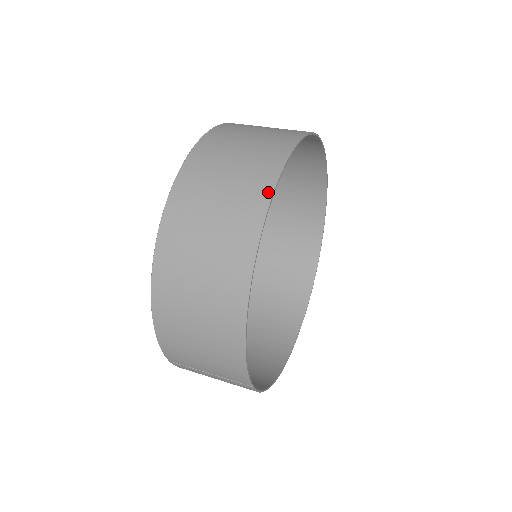
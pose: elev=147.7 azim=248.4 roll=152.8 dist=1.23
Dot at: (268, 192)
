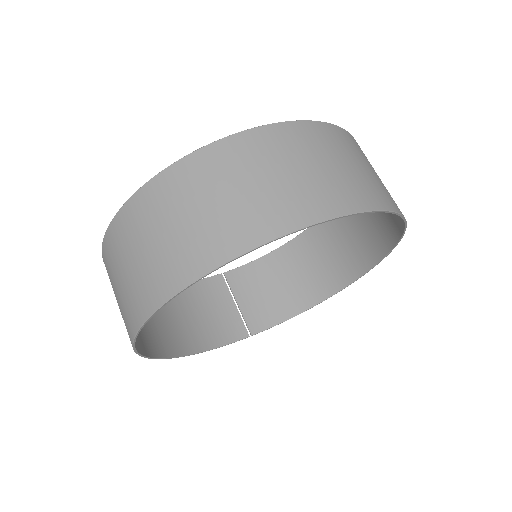
Dot at: occluded
